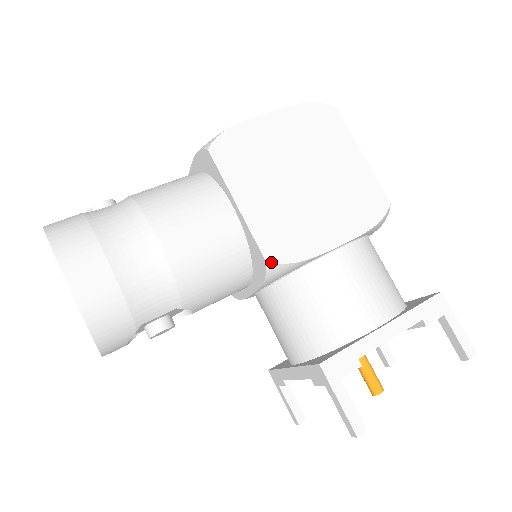
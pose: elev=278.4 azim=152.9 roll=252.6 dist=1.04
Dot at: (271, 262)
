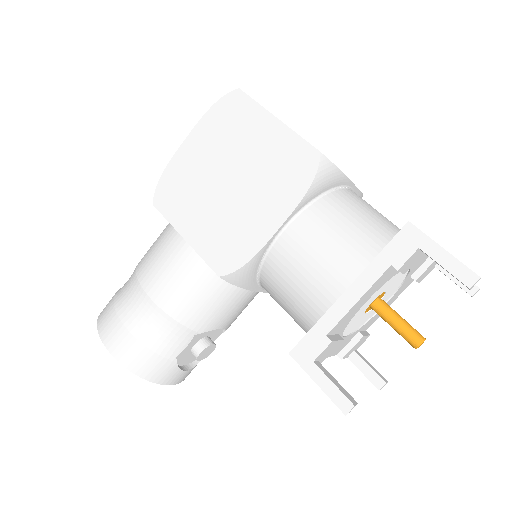
Dot at: (223, 276)
